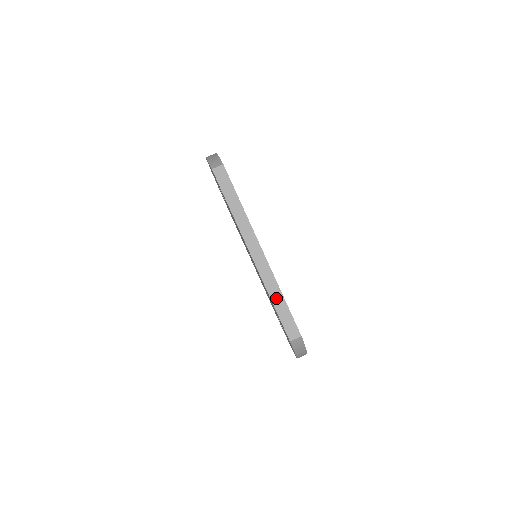
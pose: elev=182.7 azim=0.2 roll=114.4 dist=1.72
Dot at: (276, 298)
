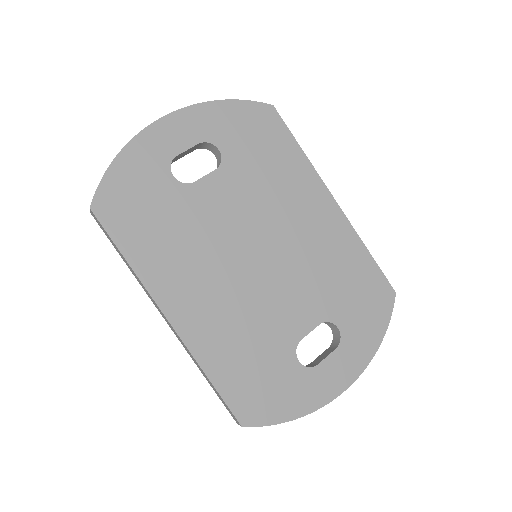
Dot at: (205, 376)
